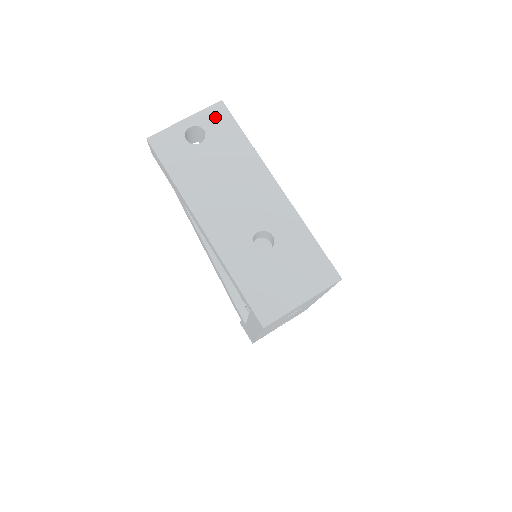
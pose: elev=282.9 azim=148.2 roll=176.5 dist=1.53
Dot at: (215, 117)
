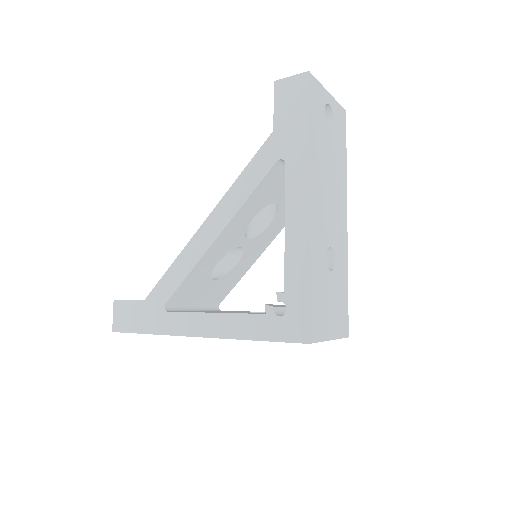
Dot at: (340, 118)
